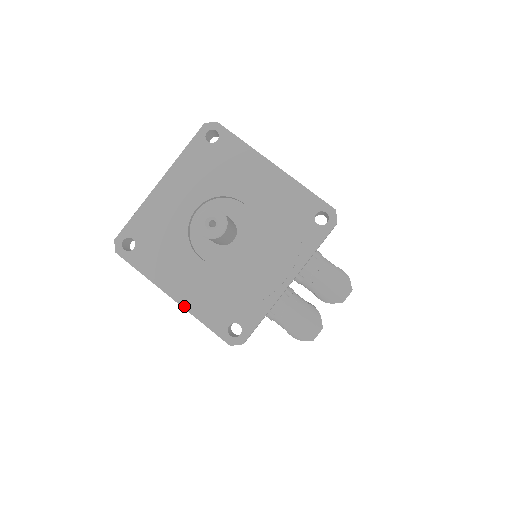
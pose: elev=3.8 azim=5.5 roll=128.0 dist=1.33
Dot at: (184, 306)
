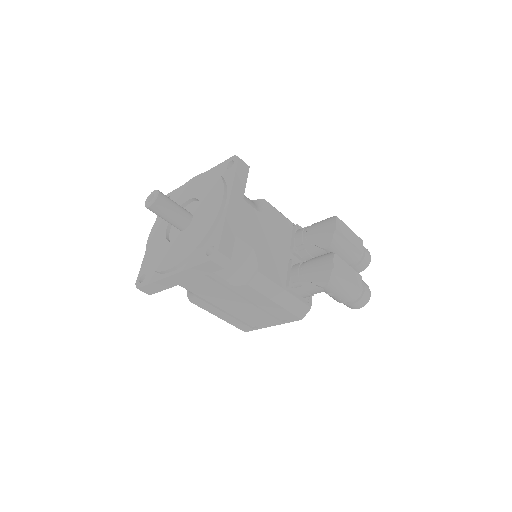
Dot at: (178, 271)
